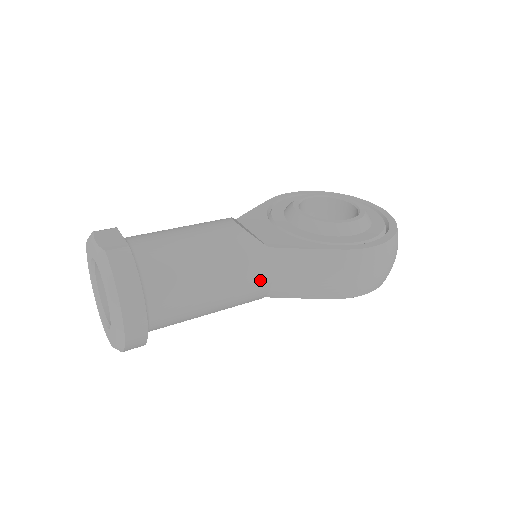
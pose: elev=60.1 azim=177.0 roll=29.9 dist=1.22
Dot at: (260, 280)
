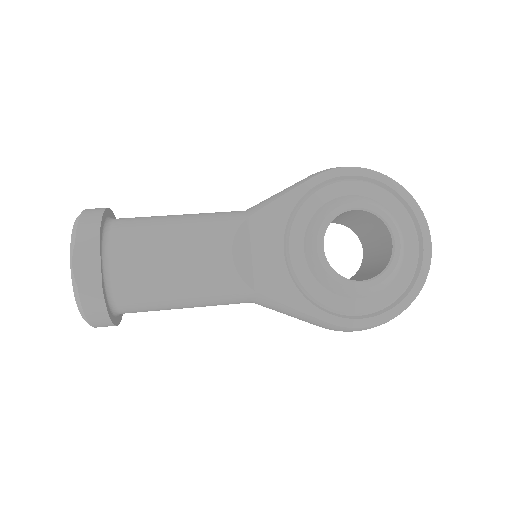
Dot at: (238, 303)
